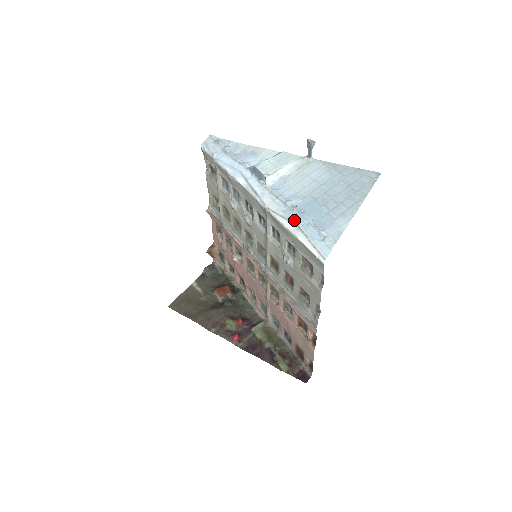
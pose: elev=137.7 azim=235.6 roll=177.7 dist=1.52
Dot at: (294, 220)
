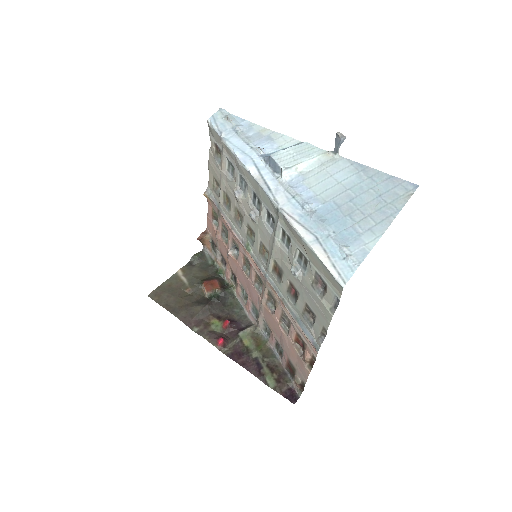
Dot at: (312, 228)
